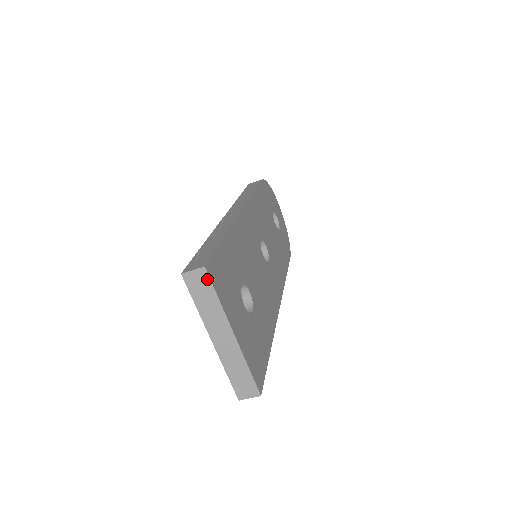
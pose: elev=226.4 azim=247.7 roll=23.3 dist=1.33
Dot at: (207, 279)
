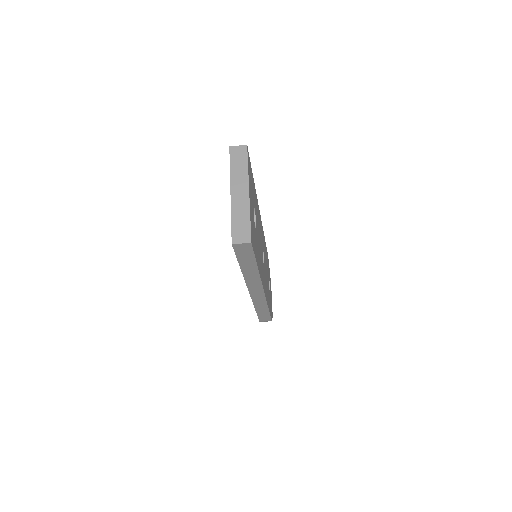
Dot at: (245, 152)
